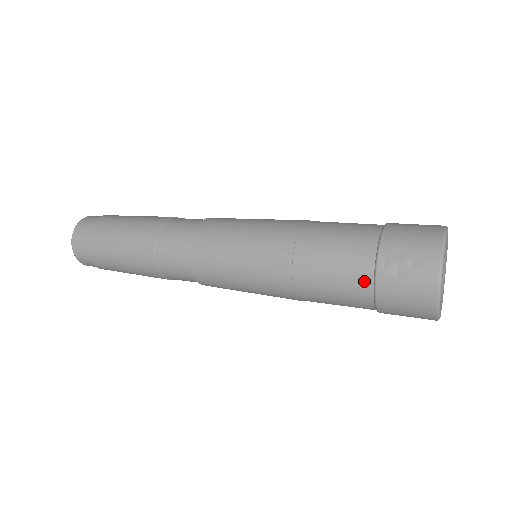
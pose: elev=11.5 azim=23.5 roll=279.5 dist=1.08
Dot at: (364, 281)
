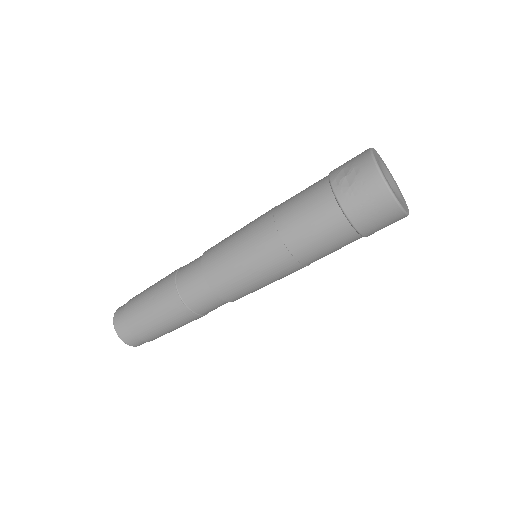
Dot at: (330, 205)
